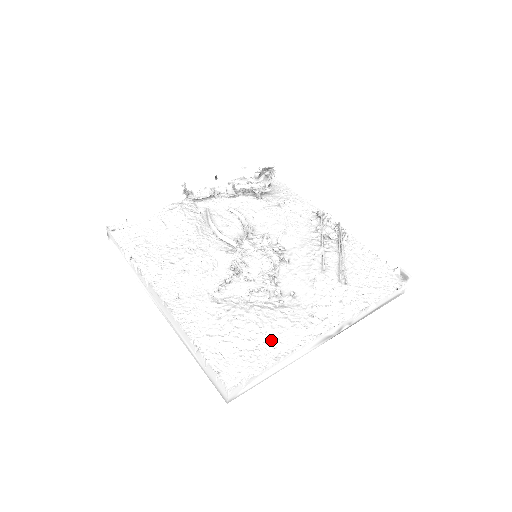
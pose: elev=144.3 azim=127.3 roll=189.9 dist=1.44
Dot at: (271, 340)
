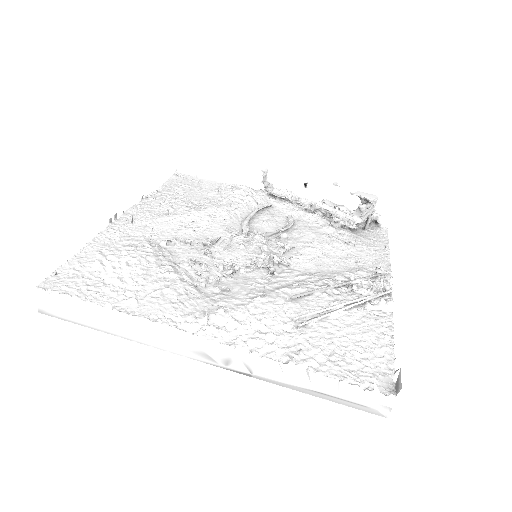
Dot at: (134, 293)
